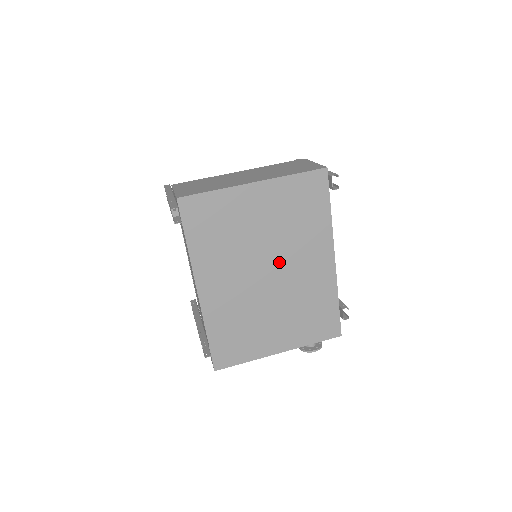
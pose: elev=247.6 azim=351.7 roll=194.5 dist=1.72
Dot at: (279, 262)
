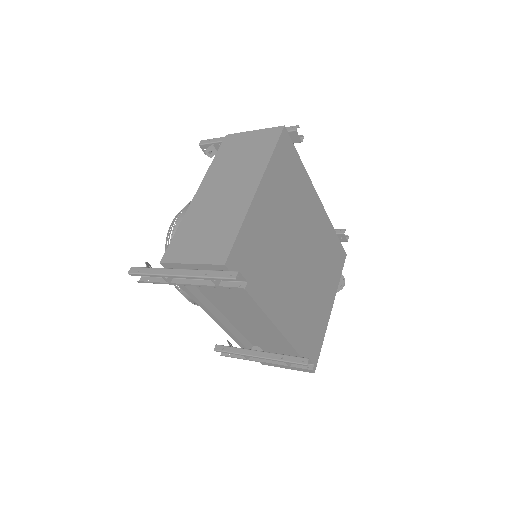
Dot at: (300, 241)
